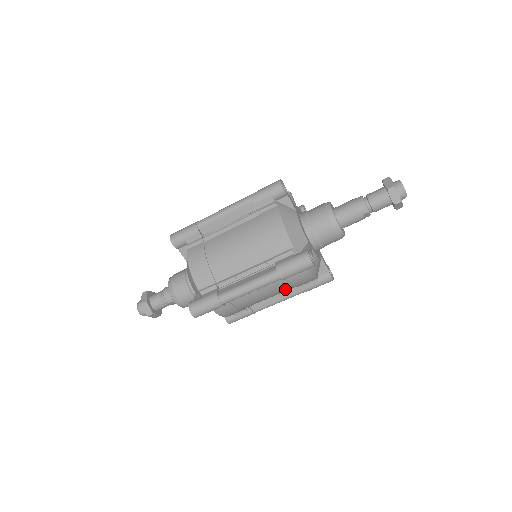
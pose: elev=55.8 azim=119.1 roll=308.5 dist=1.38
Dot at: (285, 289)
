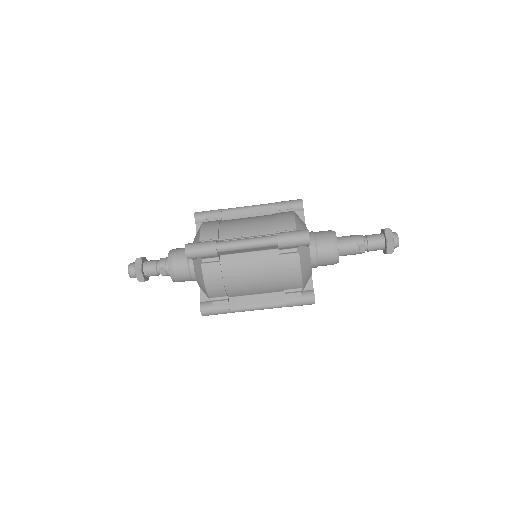
Dot at: (272, 276)
